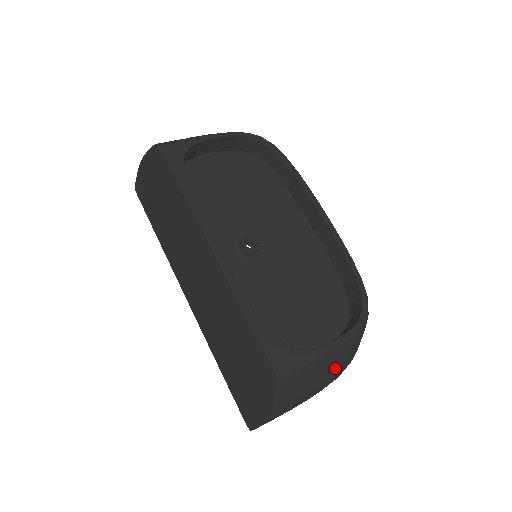
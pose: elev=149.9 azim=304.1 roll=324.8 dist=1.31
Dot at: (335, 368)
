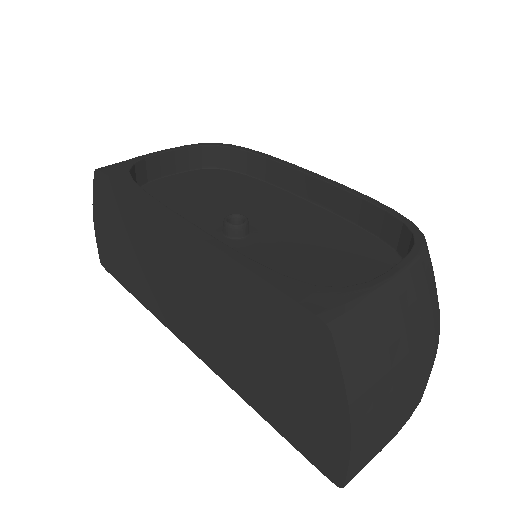
Dot at: (418, 321)
